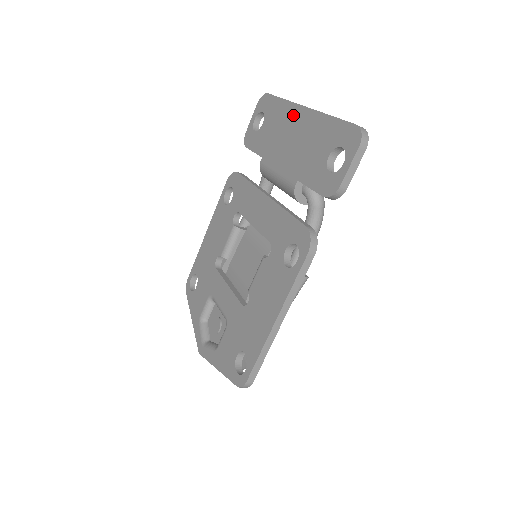
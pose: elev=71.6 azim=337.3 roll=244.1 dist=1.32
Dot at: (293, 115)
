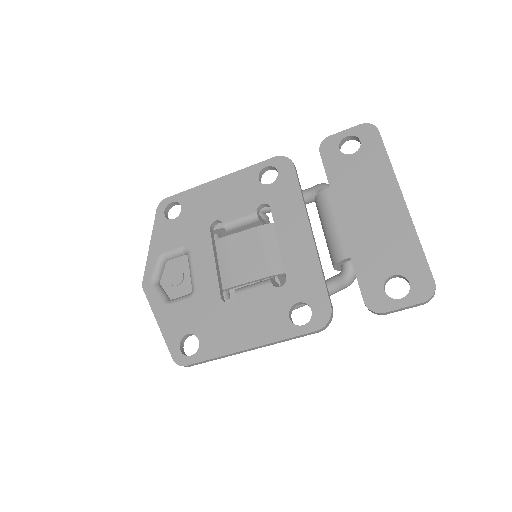
Dot at: (388, 191)
